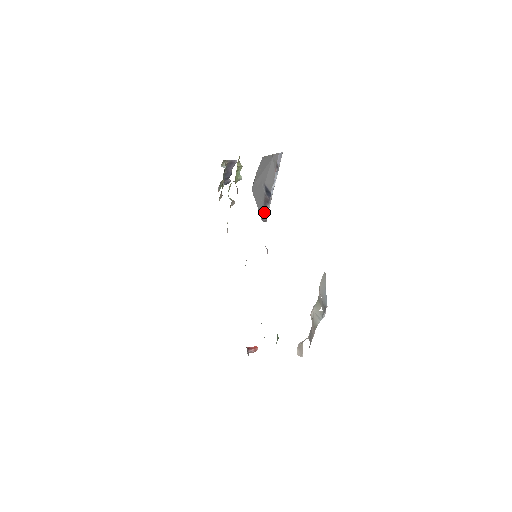
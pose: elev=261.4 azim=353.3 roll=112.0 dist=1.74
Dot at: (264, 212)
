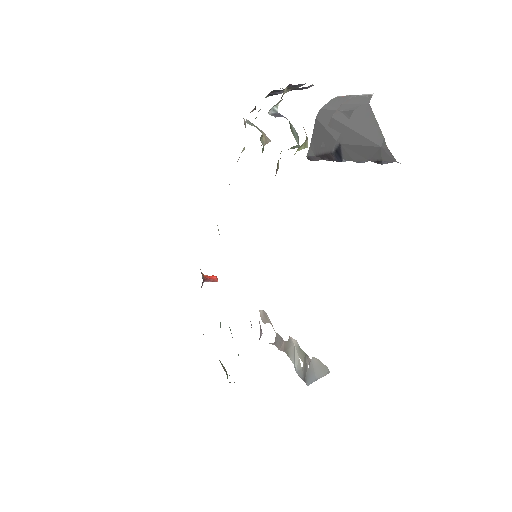
Dot at: (316, 156)
